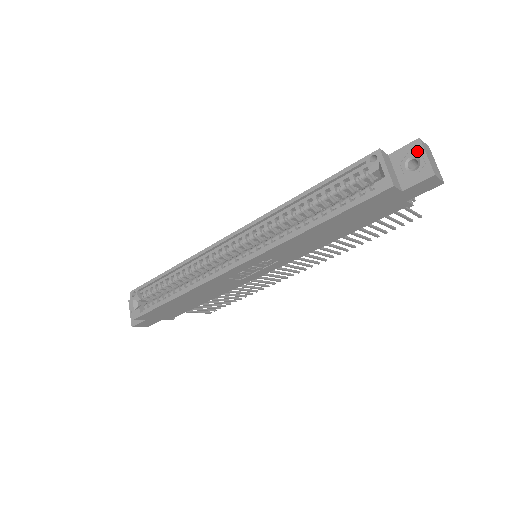
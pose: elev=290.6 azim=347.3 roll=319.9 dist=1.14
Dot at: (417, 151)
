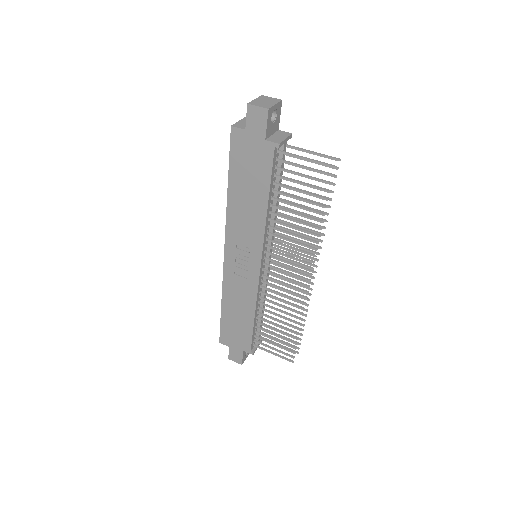
Dot at: occluded
